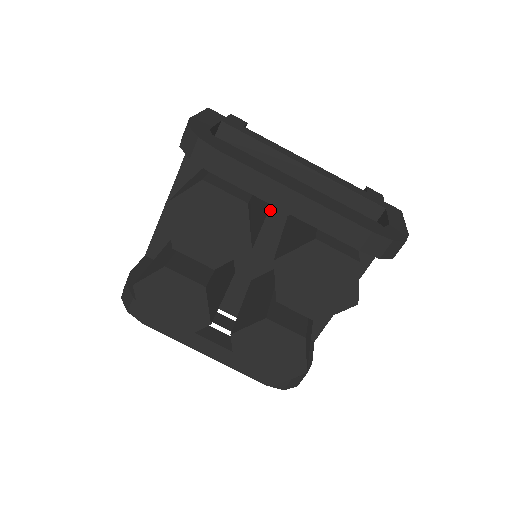
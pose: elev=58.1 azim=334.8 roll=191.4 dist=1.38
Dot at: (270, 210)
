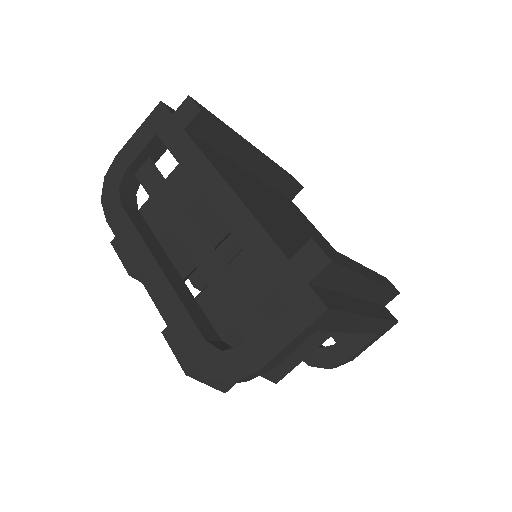
Dot at: occluded
